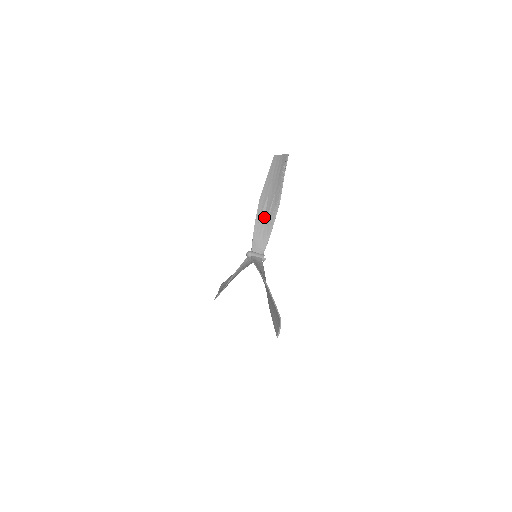
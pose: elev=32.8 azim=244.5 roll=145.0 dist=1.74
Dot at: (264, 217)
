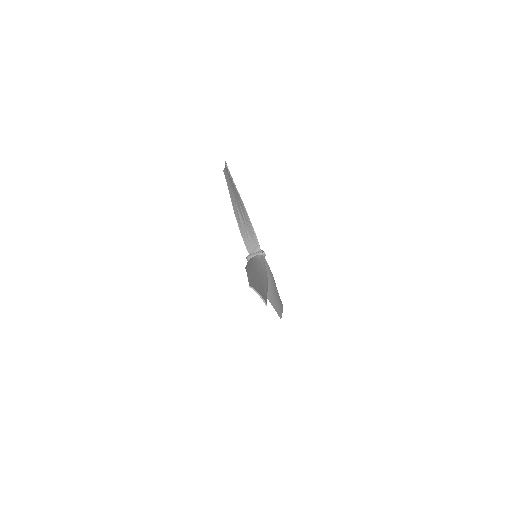
Dot at: (243, 221)
